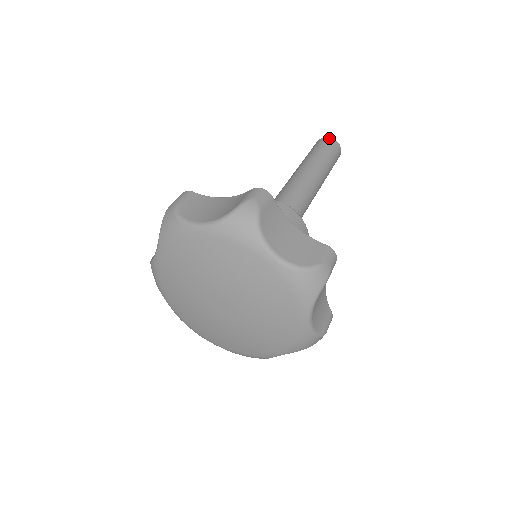
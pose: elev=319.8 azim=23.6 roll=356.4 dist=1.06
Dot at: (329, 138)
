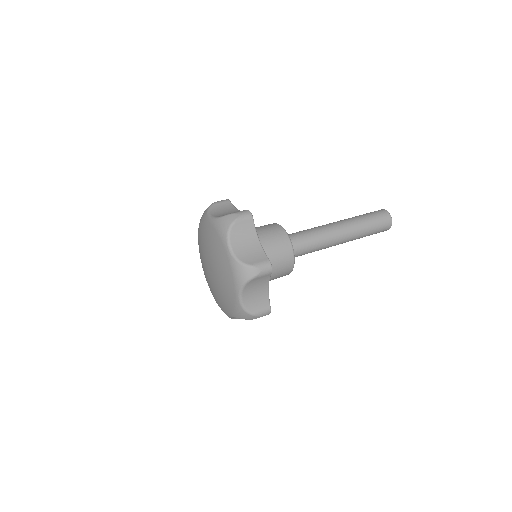
Dot at: occluded
